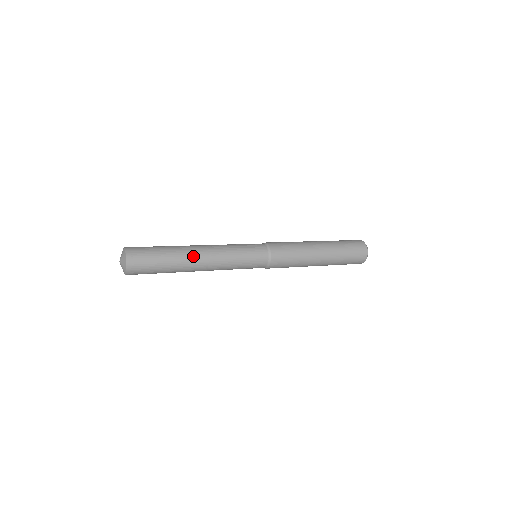
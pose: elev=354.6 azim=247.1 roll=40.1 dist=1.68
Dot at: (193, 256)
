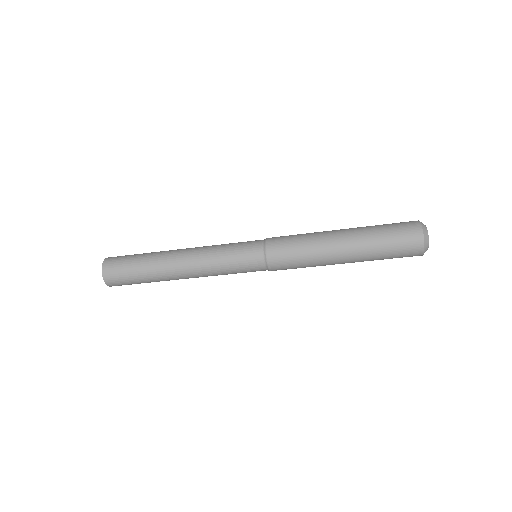
Dot at: occluded
